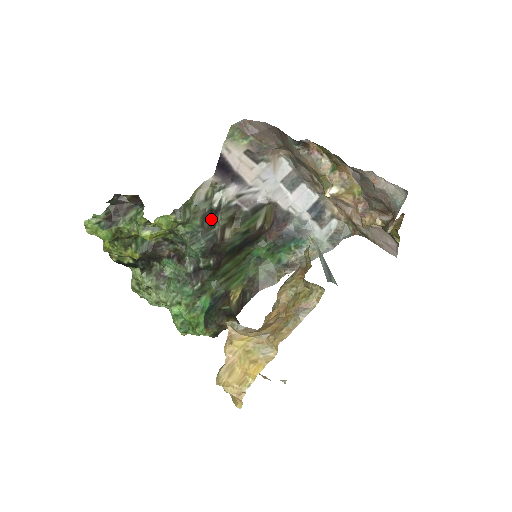
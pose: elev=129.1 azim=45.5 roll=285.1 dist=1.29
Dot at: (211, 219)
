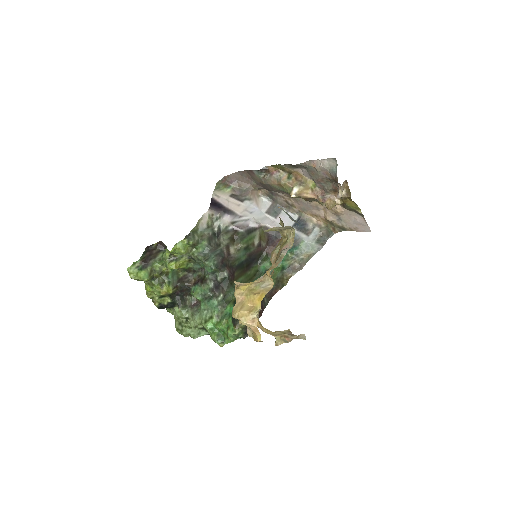
Dot at: (216, 240)
